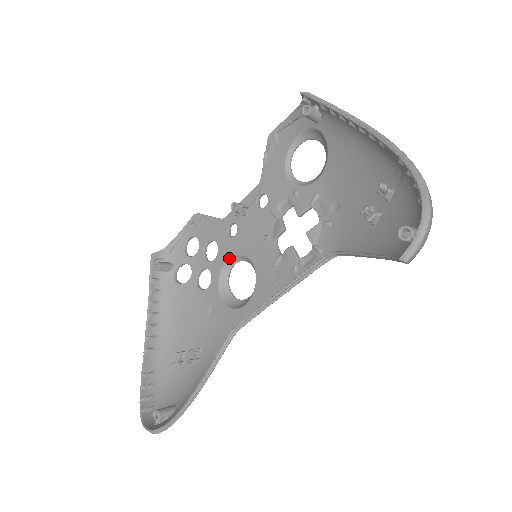
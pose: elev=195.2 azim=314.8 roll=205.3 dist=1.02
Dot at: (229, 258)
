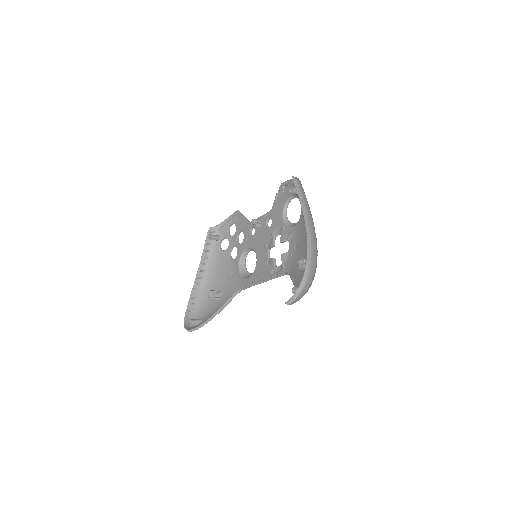
Dot at: (247, 247)
